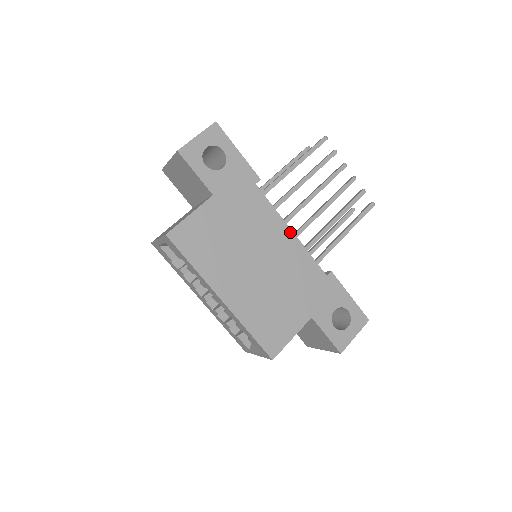
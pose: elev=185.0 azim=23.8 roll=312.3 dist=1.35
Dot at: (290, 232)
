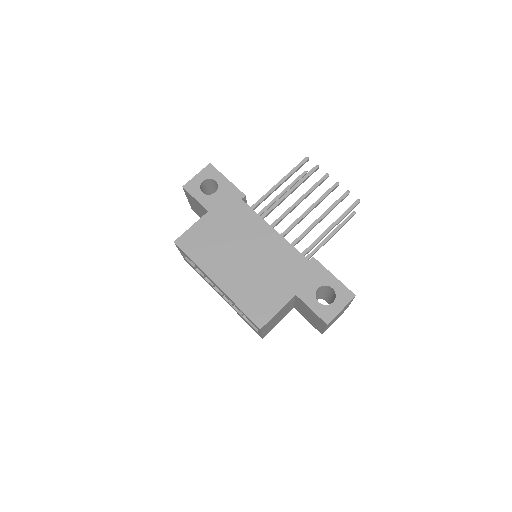
Dot at: (272, 230)
